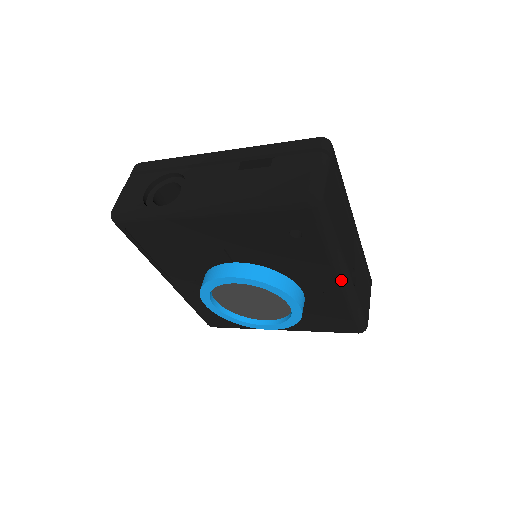
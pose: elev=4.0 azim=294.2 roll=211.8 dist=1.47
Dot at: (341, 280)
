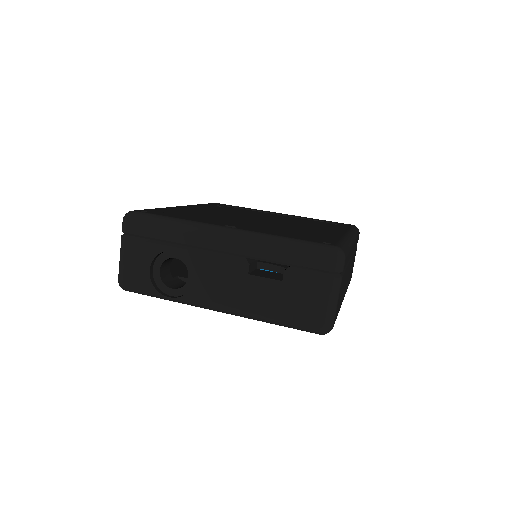
Dot at: occluded
